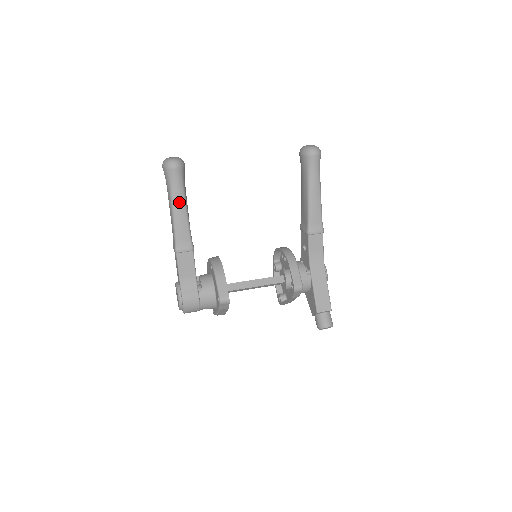
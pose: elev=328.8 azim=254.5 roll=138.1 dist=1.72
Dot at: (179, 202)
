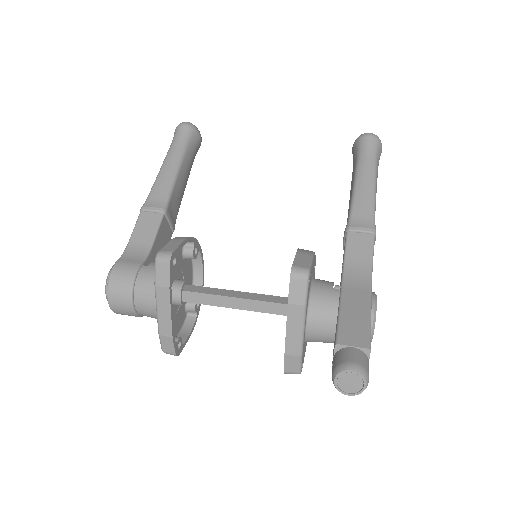
Dot at: (173, 158)
